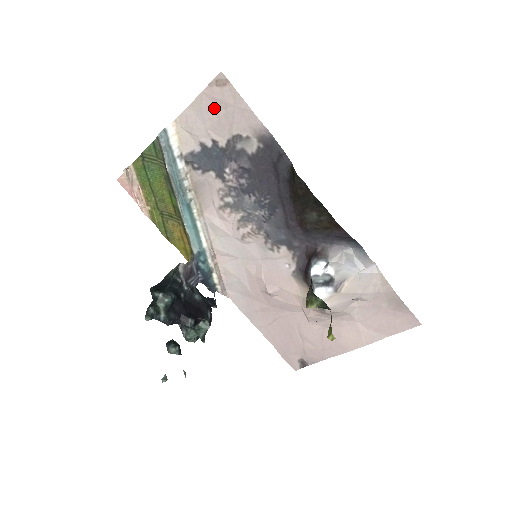
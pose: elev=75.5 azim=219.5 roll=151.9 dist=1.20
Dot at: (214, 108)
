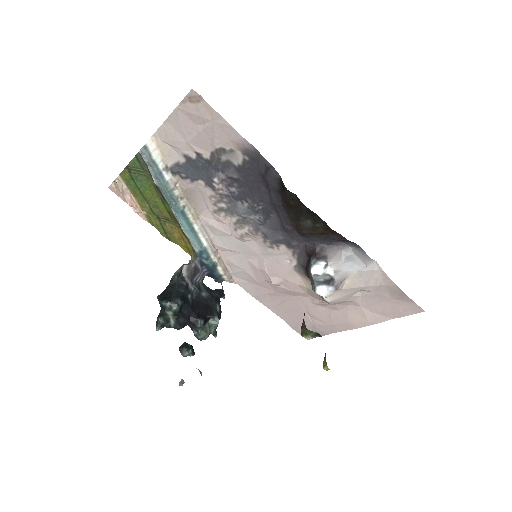
Dot at: (192, 123)
